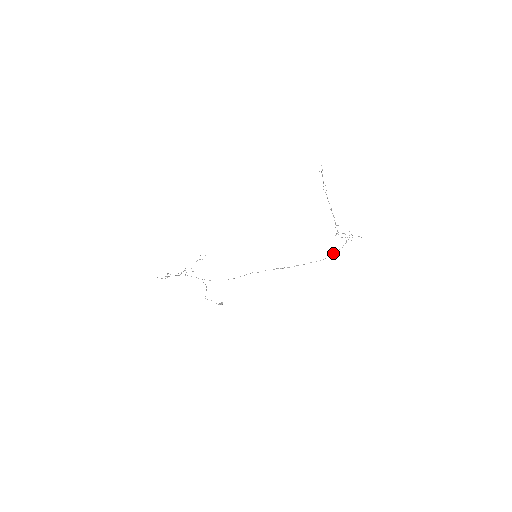
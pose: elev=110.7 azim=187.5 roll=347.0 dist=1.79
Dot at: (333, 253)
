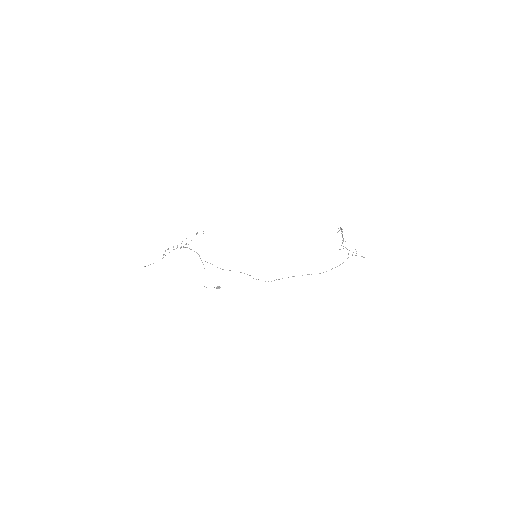
Dot at: (332, 268)
